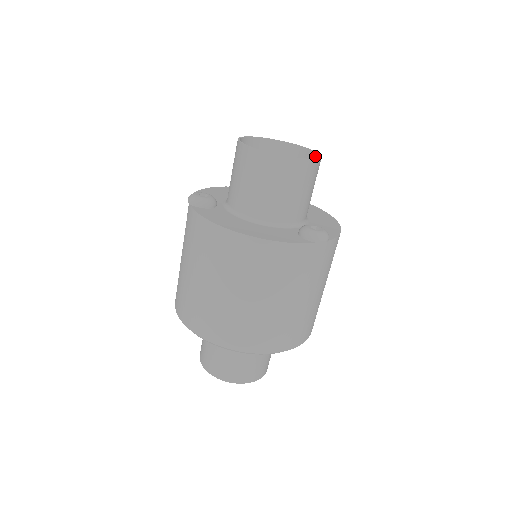
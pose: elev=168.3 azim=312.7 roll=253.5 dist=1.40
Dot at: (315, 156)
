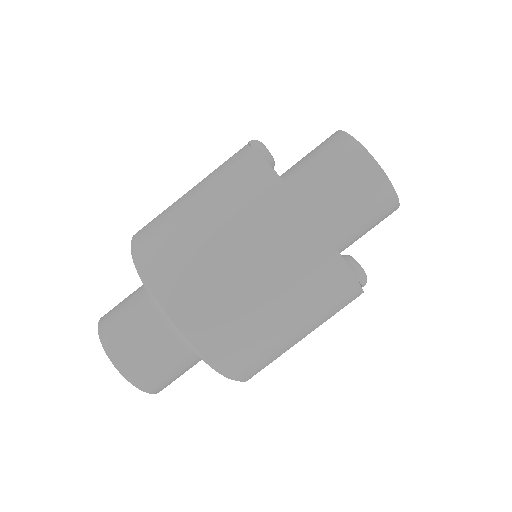
Dot at: occluded
